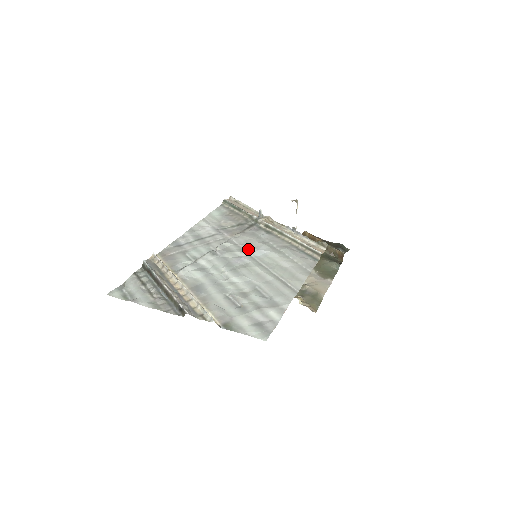
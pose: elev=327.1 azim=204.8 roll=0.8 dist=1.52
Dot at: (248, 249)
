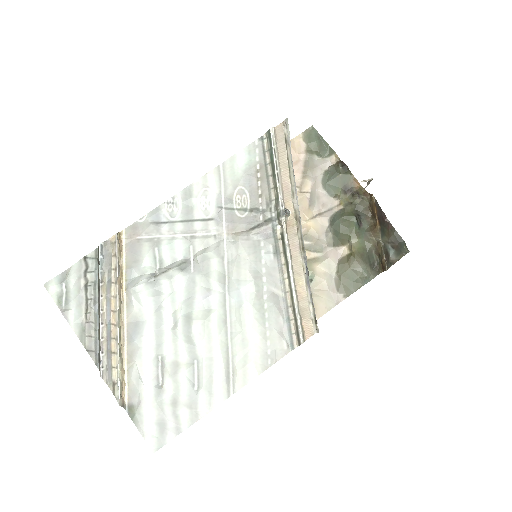
Dot at: (230, 279)
